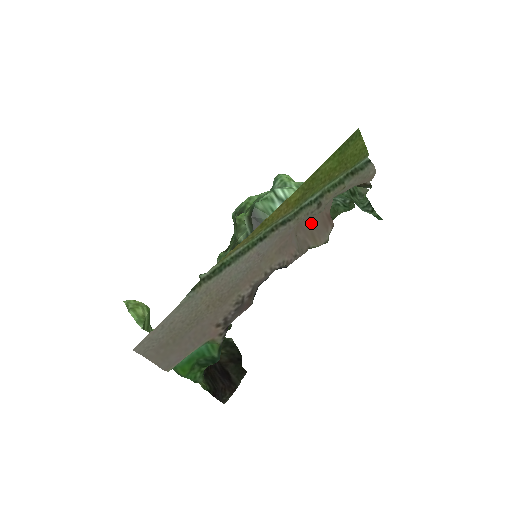
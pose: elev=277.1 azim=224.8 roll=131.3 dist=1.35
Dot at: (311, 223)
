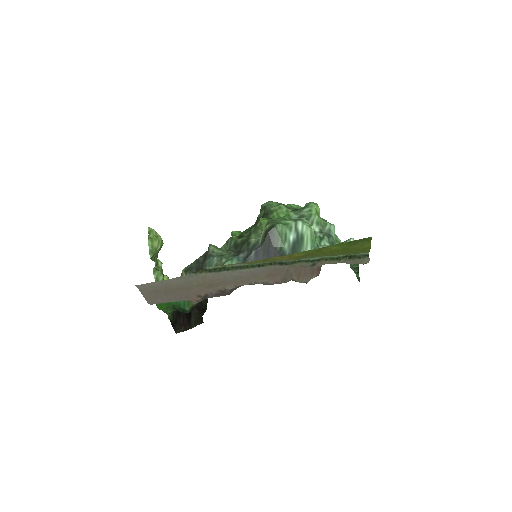
Dot at: occluded
